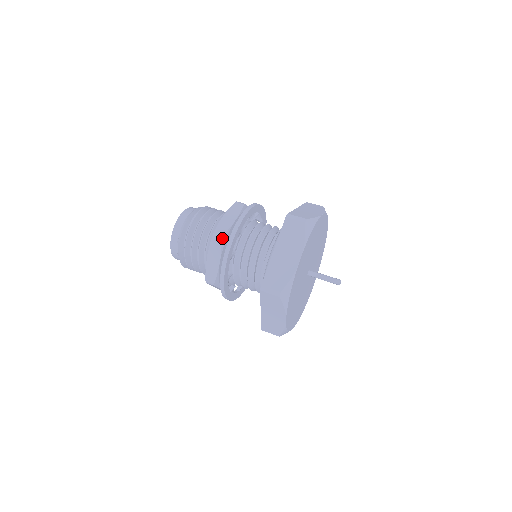
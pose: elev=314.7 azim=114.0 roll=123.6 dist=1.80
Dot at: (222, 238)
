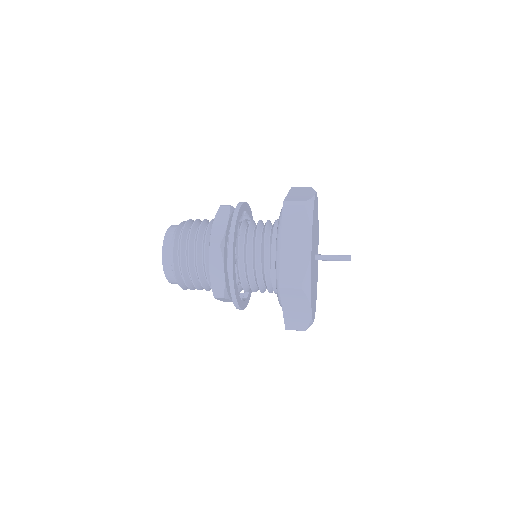
Dot at: (220, 246)
